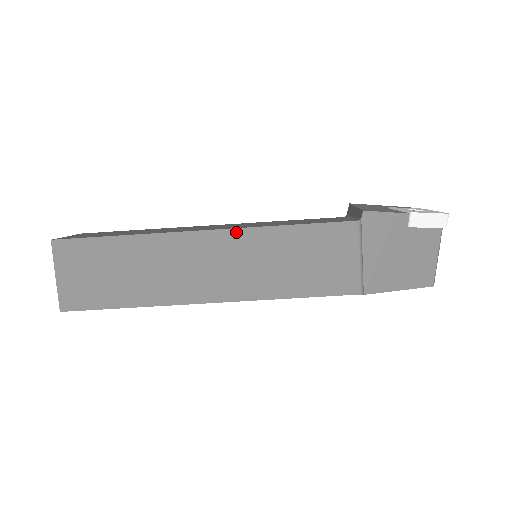
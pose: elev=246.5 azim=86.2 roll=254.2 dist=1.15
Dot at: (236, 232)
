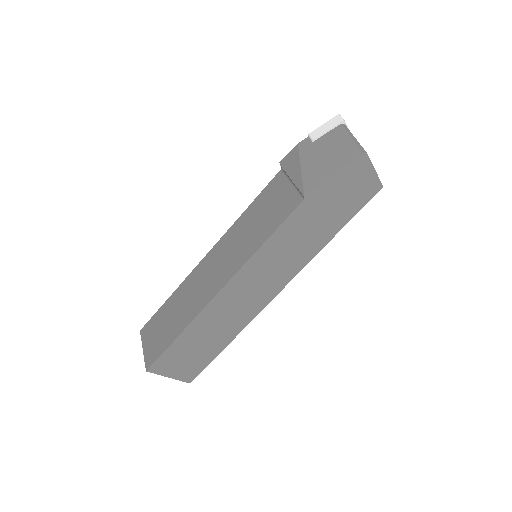
Dot at: (221, 241)
